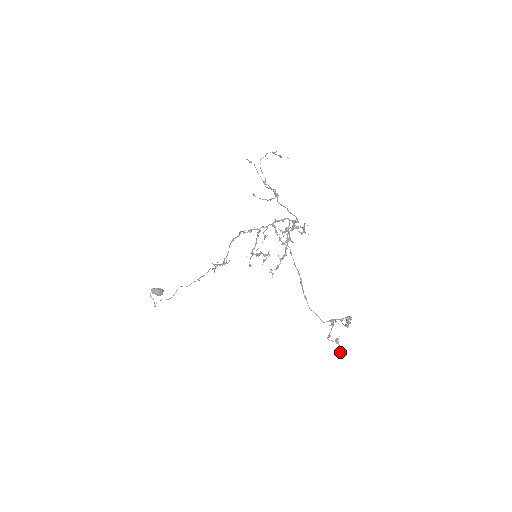
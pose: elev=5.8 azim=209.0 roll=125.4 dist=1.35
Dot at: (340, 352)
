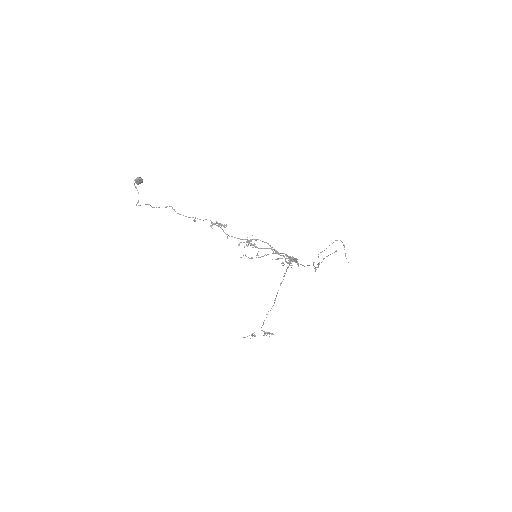
Dot at: occluded
